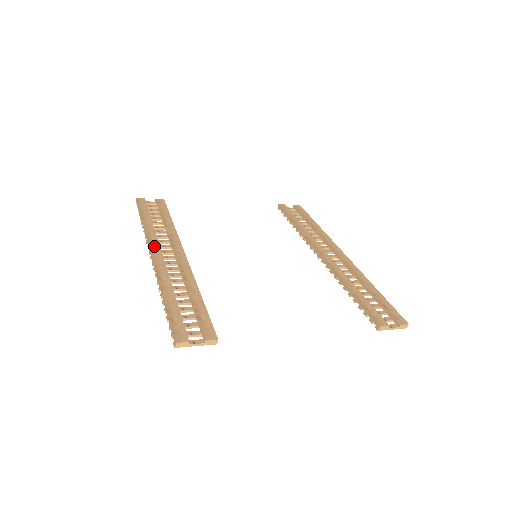
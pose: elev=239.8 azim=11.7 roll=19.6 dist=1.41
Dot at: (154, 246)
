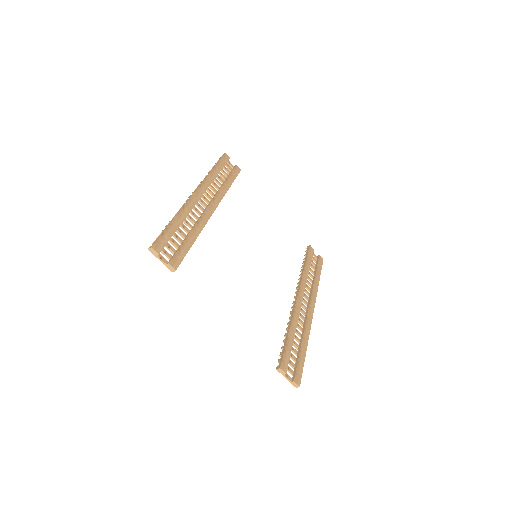
Dot at: (202, 188)
